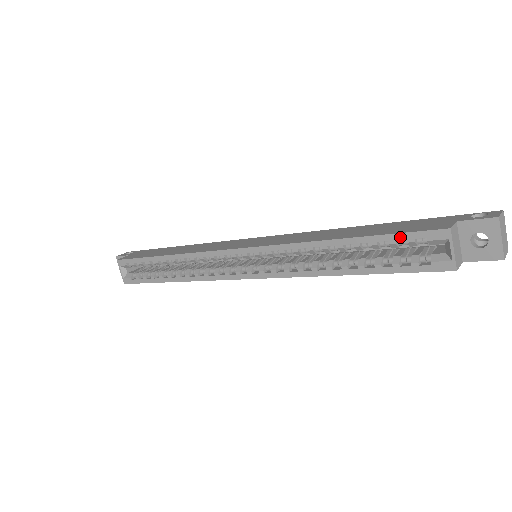
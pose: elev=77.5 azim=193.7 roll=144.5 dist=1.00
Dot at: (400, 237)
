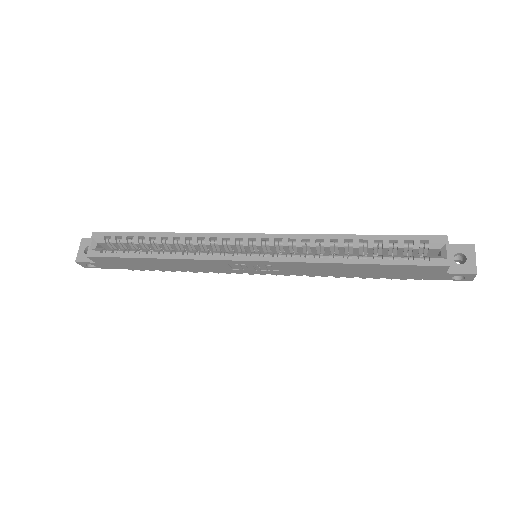
Dot at: (409, 238)
